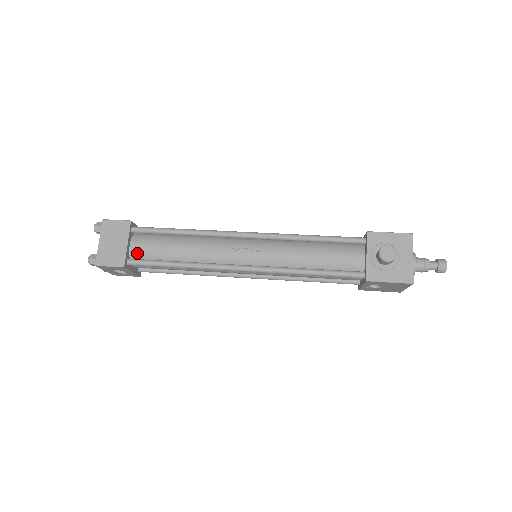
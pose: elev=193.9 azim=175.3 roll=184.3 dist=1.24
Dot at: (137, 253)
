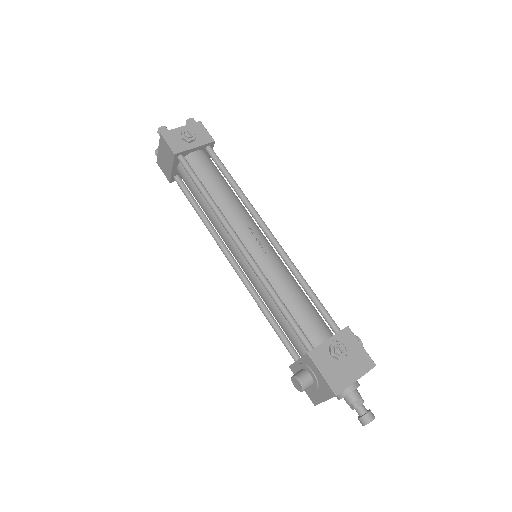
Dot at: (181, 177)
